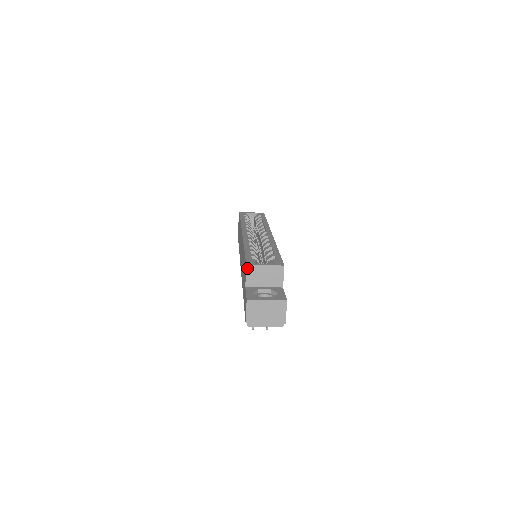
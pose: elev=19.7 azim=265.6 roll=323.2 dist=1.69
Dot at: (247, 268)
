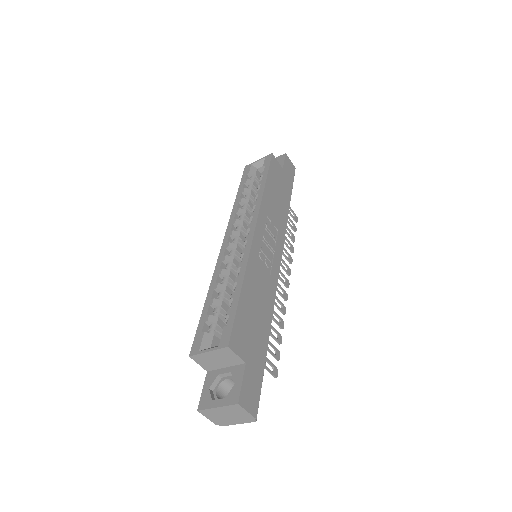
Dot at: (193, 358)
